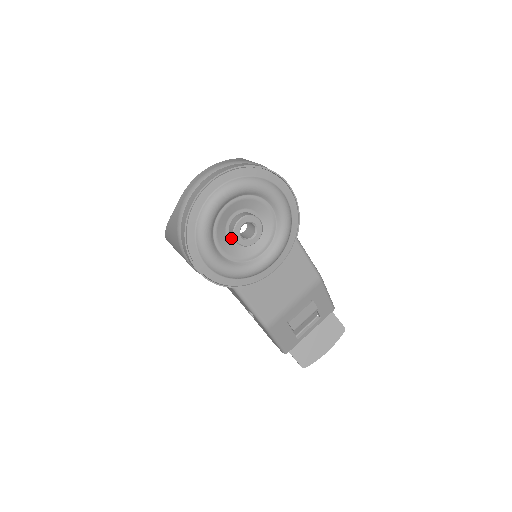
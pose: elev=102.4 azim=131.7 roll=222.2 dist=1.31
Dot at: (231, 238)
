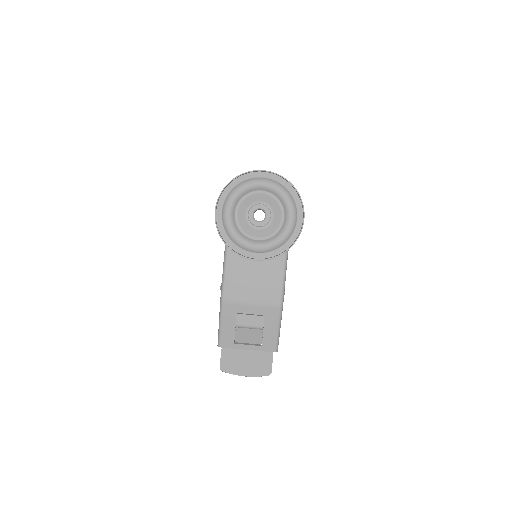
Dot at: occluded
